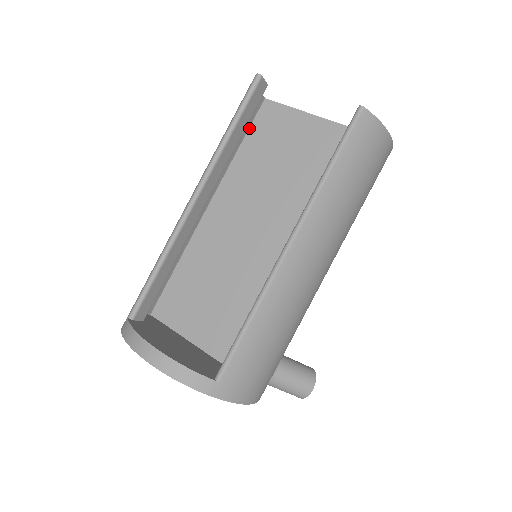
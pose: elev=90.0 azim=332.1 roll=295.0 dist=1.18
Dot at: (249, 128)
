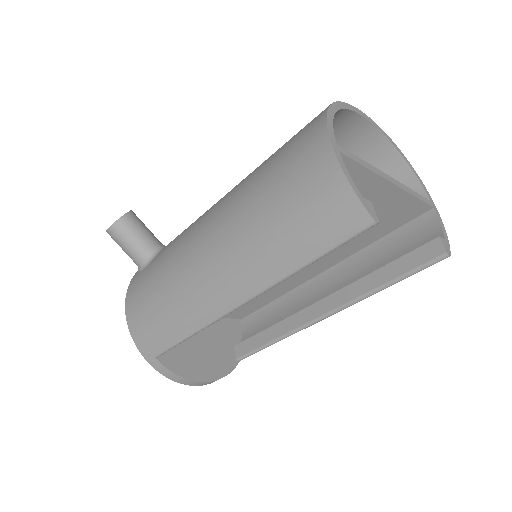
Dot at: occluded
